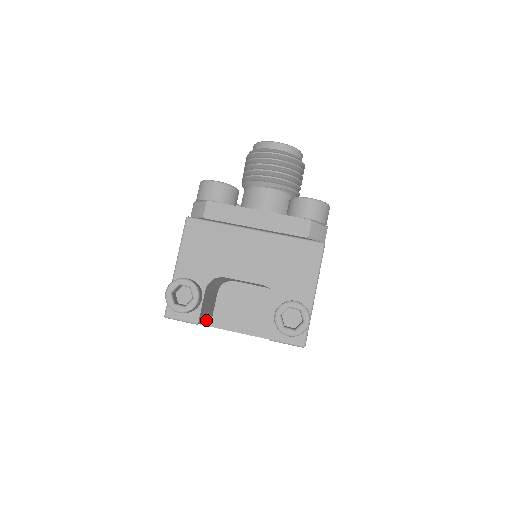
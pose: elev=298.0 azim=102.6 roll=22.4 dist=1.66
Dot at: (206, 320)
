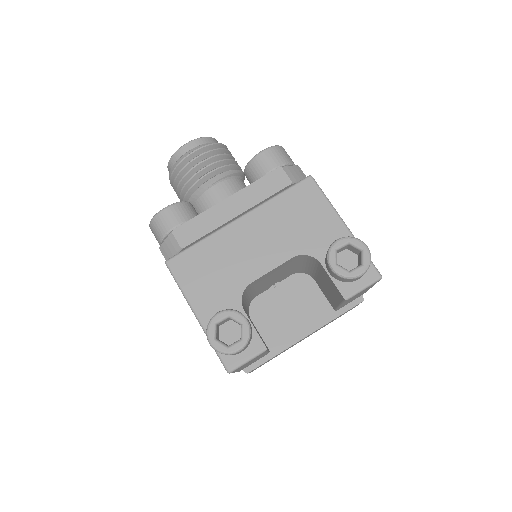
Dot at: occluded
